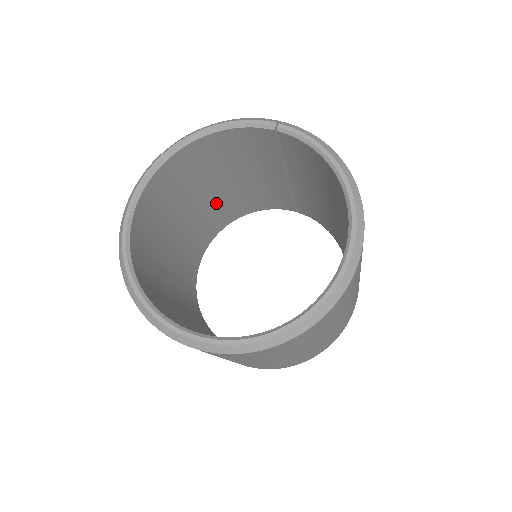
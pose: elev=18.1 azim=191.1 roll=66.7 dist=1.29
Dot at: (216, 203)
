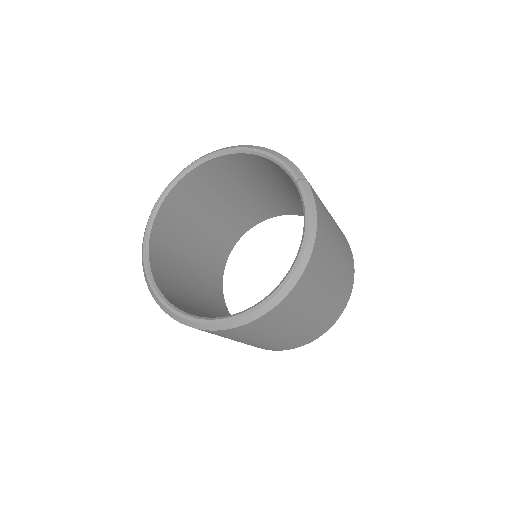
Dot at: (274, 197)
